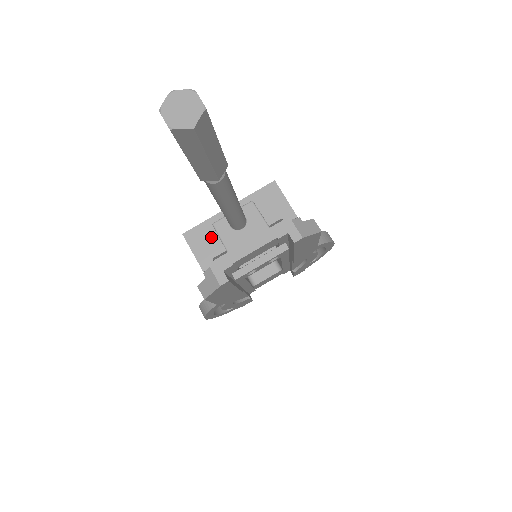
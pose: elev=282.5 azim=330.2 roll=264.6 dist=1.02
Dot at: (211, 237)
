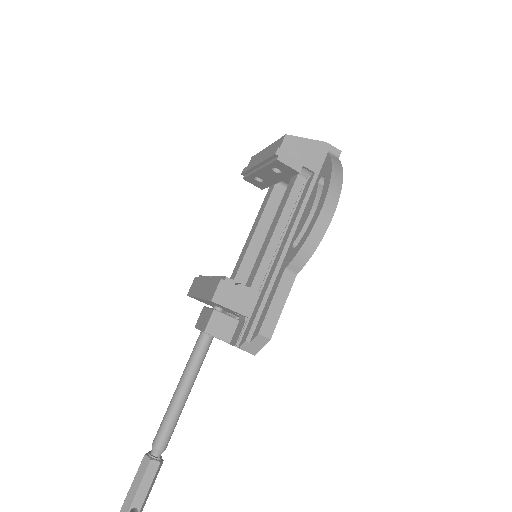
Dot at: occluded
